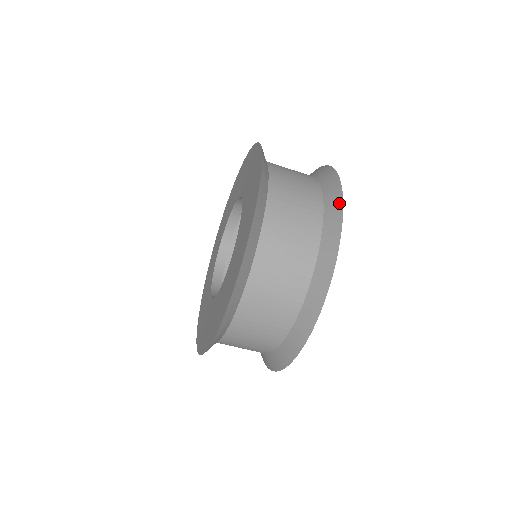
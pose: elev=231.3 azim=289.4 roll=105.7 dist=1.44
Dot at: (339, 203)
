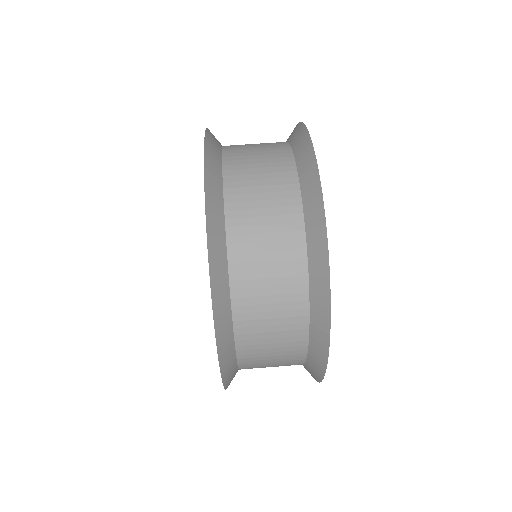
Dot at: occluded
